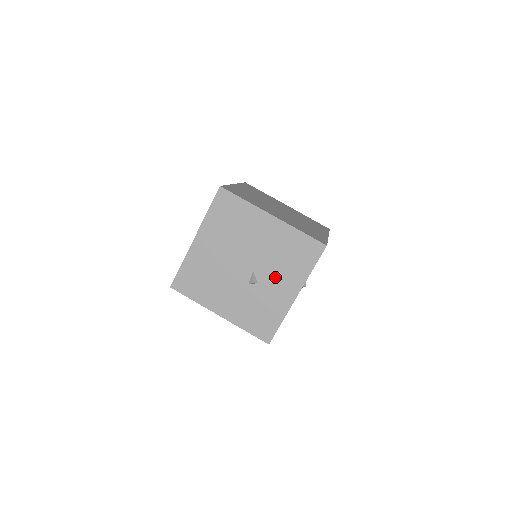
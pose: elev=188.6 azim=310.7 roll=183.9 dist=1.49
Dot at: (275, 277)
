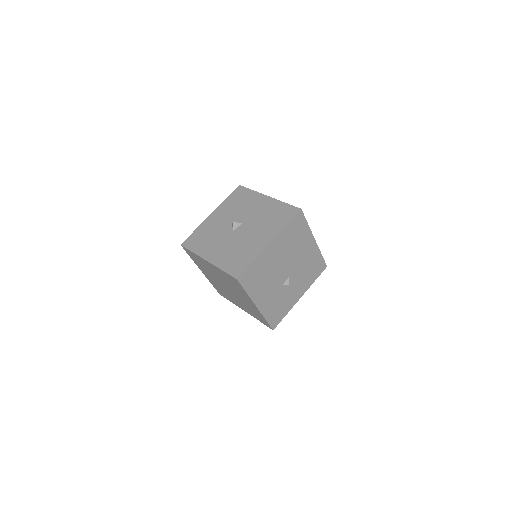
Dot at: (297, 282)
